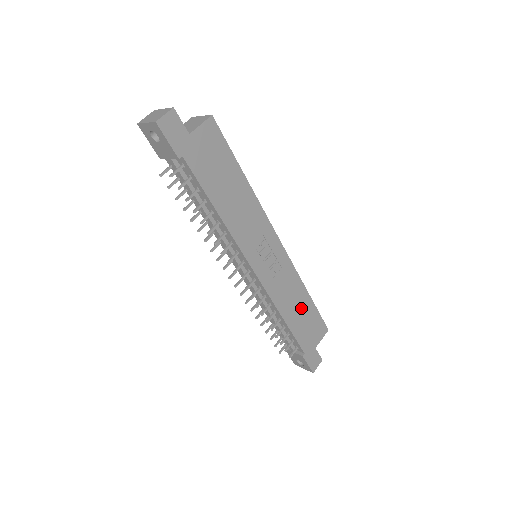
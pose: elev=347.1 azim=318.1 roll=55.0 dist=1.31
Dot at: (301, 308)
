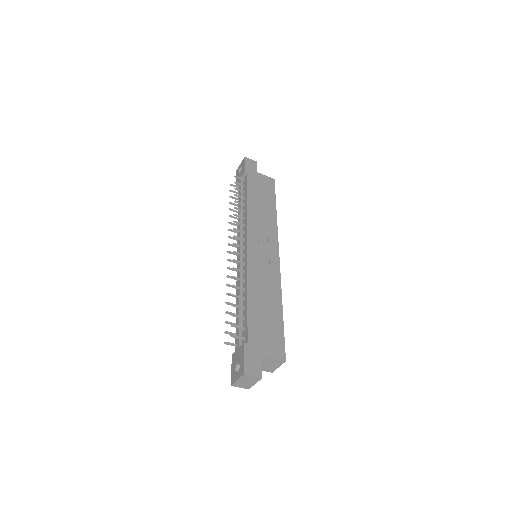
Dot at: (269, 308)
